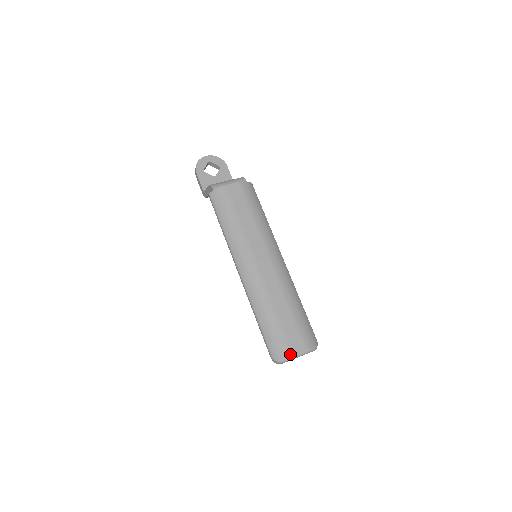
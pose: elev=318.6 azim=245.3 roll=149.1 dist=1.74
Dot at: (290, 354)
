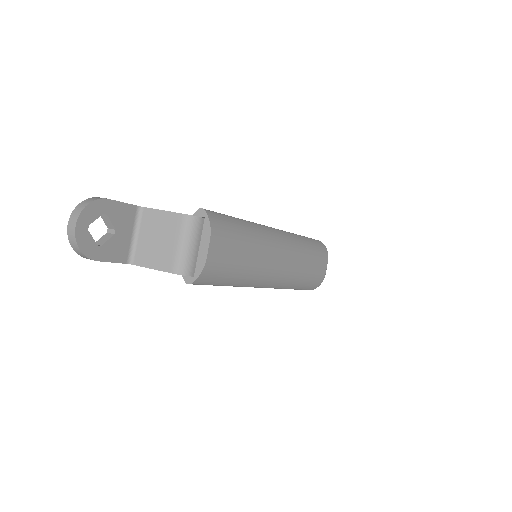
Dot at: (324, 277)
